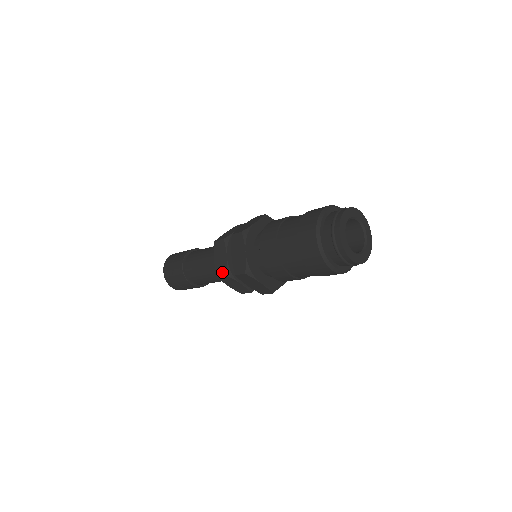
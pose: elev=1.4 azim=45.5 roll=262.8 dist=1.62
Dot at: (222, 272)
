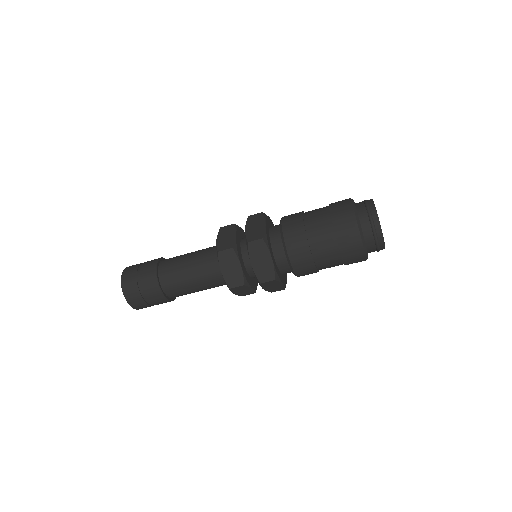
Dot at: (227, 246)
